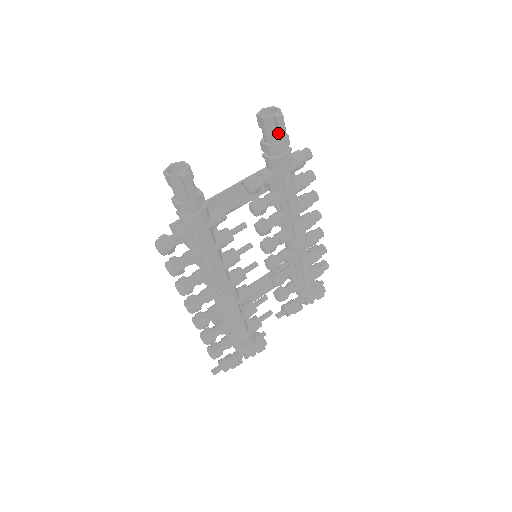
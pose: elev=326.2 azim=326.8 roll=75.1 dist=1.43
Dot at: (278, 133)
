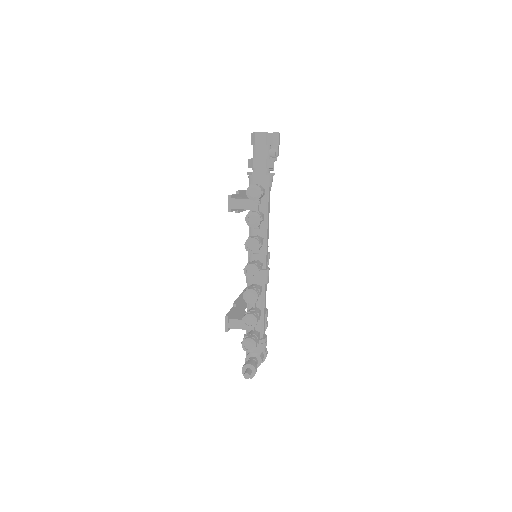
Dot at: occluded
